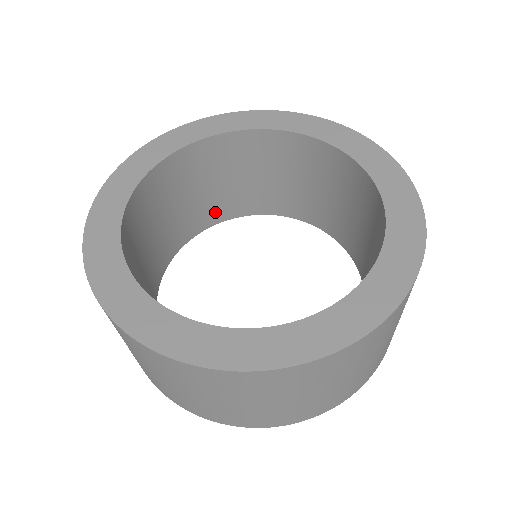
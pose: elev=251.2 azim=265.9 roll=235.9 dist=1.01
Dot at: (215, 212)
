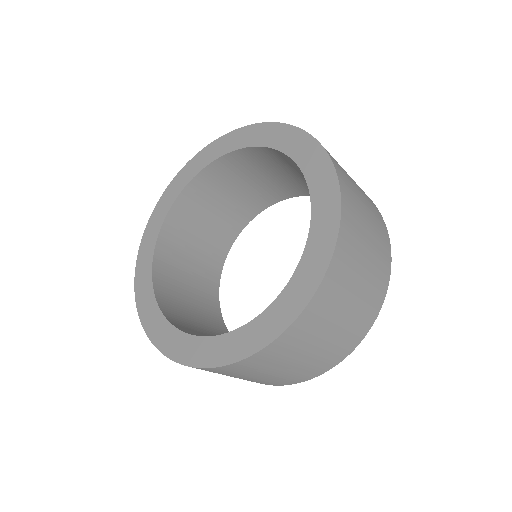
Dot at: (224, 238)
